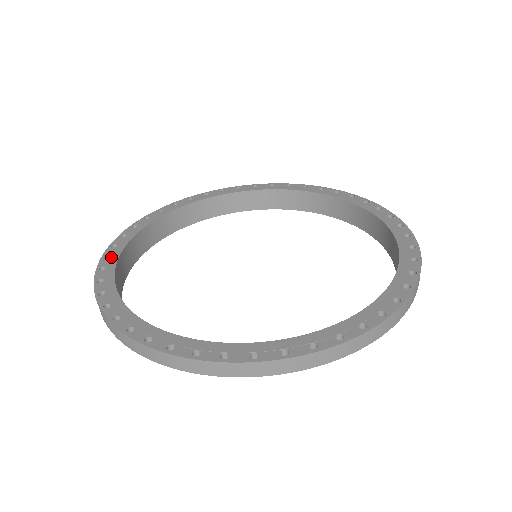
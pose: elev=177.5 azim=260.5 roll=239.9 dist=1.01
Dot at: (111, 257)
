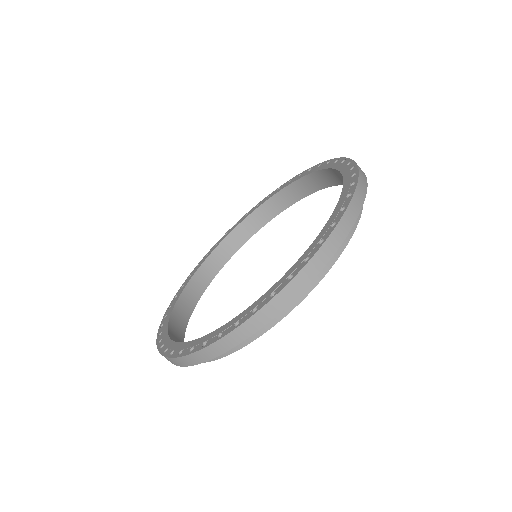
Dot at: (191, 276)
